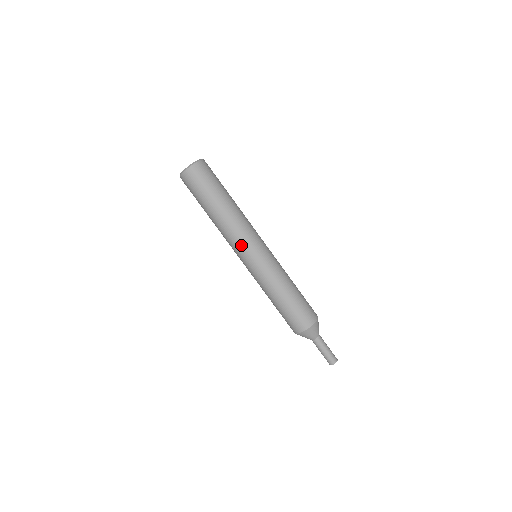
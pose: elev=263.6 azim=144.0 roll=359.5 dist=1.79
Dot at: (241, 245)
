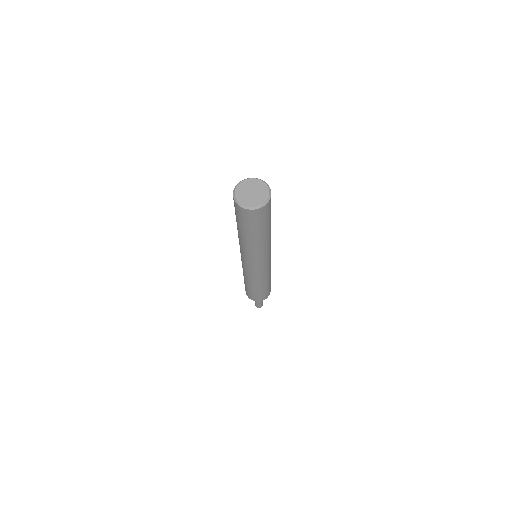
Dot at: (246, 259)
